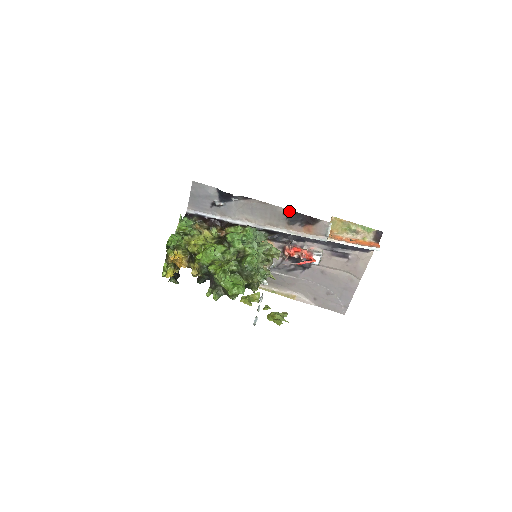
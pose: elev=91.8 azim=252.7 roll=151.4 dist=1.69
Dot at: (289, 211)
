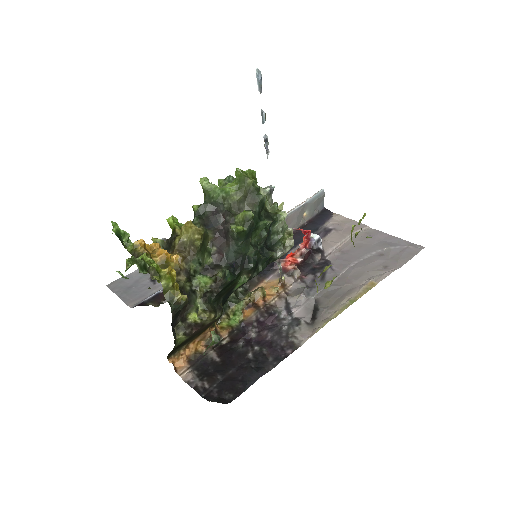
Dot at: occluded
